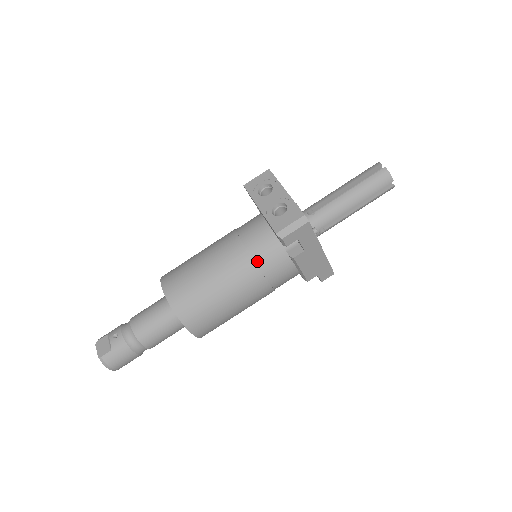
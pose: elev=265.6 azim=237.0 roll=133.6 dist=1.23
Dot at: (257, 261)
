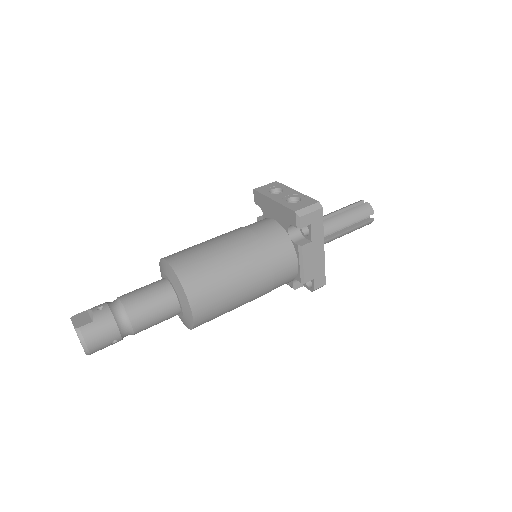
Dot at: (266, 247)
